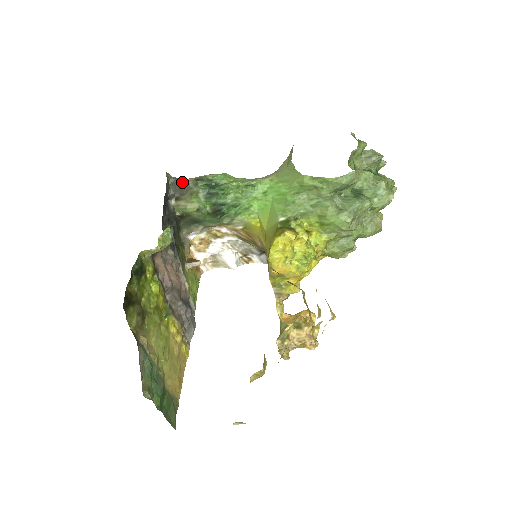
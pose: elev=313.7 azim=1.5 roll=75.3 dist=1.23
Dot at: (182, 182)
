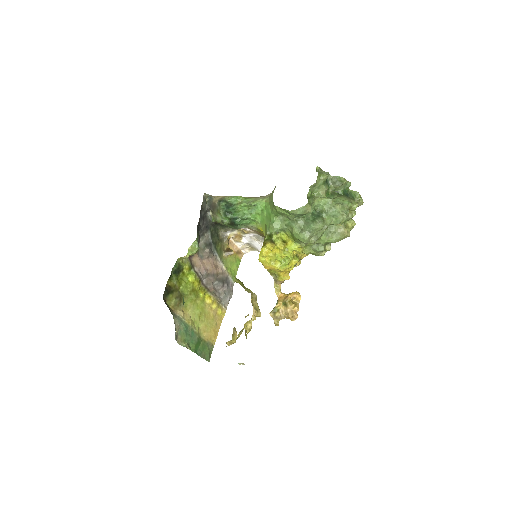
Dot at: (213, 201)
